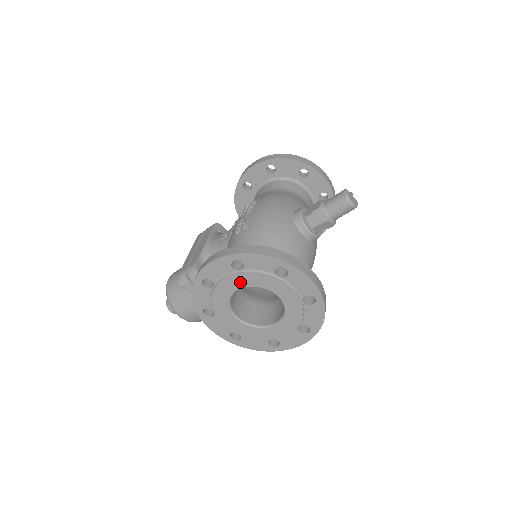
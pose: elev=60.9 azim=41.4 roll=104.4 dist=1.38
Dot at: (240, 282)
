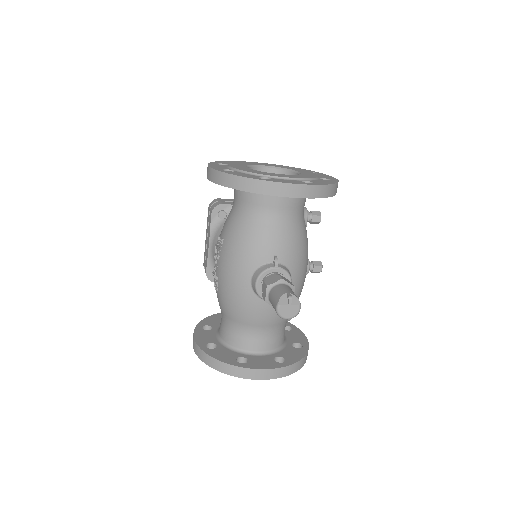
Dot at: occluded
